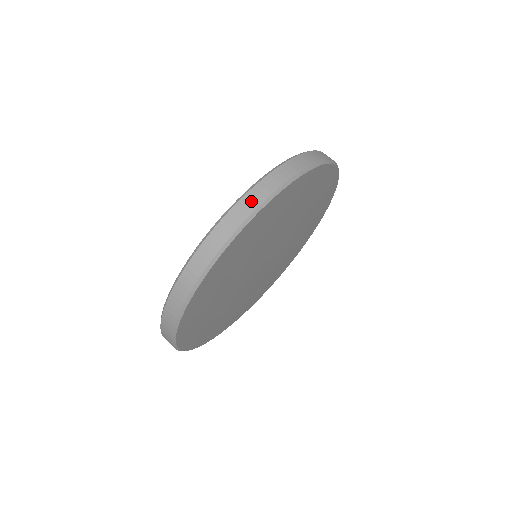
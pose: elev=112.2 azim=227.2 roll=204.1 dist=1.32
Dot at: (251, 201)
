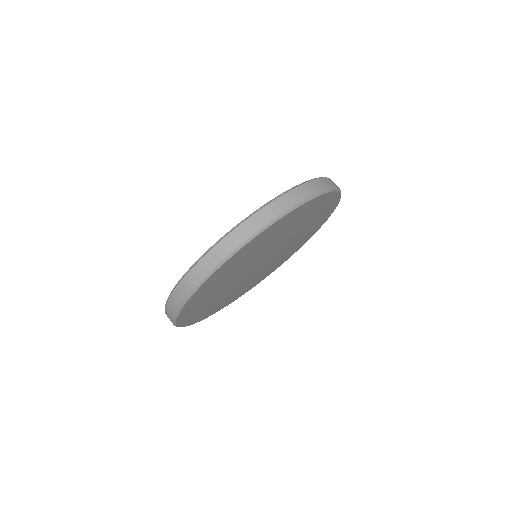
Dot at: (277, 207)
